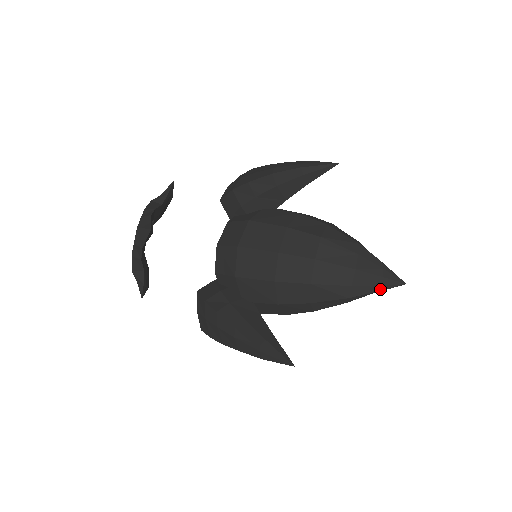
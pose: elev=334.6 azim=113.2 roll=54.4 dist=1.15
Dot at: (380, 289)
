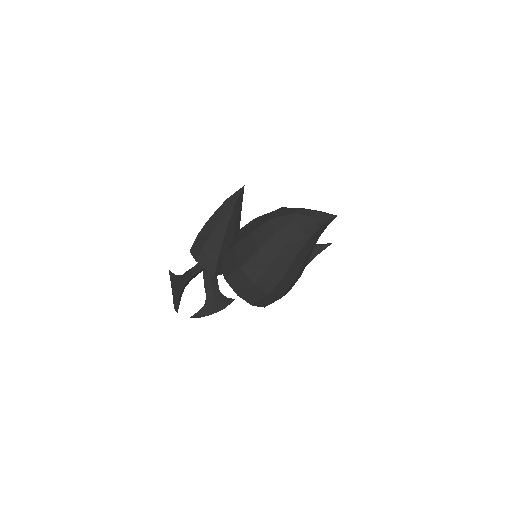
Dot at: (319, 212)
